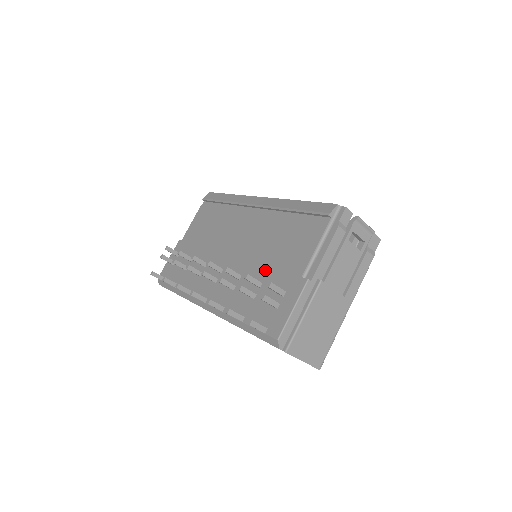
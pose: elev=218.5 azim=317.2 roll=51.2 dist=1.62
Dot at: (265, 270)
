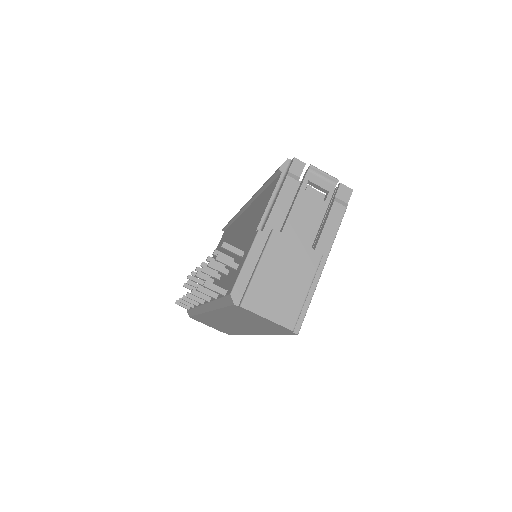
Dot at: (238, 247)
